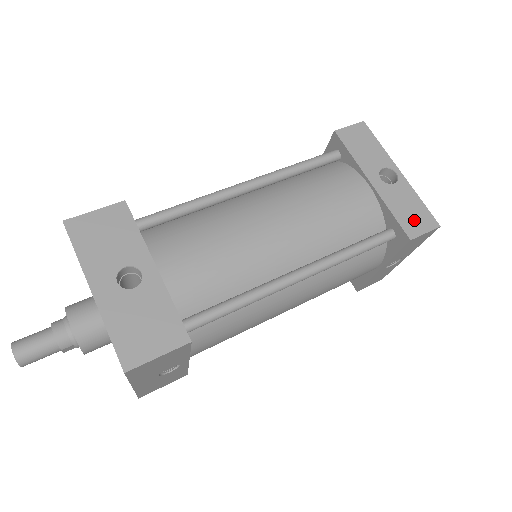
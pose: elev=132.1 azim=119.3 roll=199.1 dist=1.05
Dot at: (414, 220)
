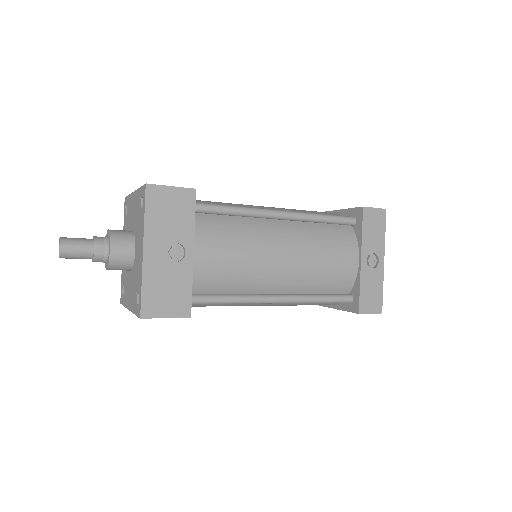
Dot at: occluded
